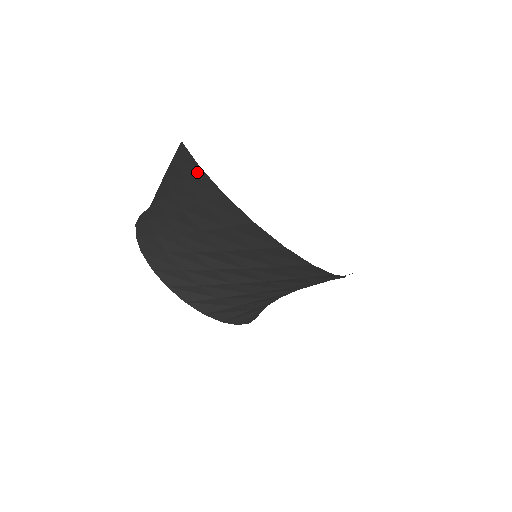
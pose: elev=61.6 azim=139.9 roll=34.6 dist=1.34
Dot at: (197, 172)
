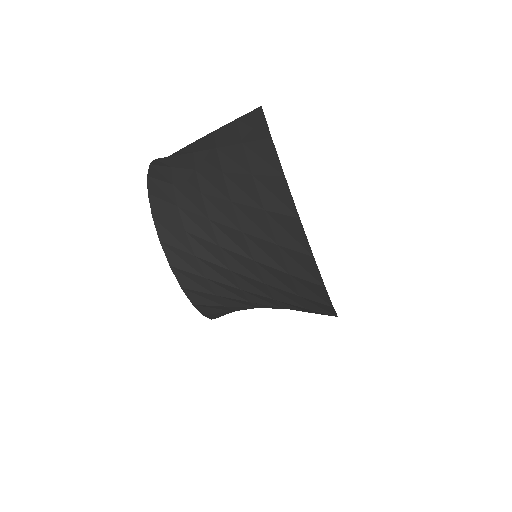
Dot at: (265, 142)
